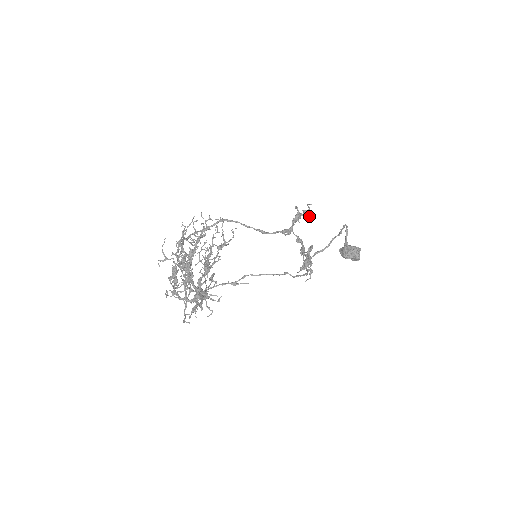
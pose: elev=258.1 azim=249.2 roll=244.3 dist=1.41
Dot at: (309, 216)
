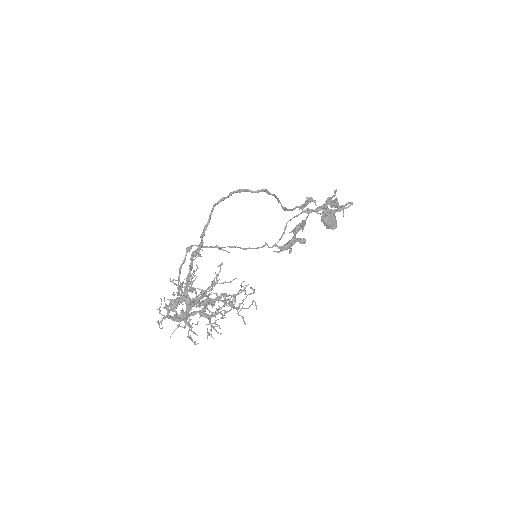
Dot at: (334, 207)
